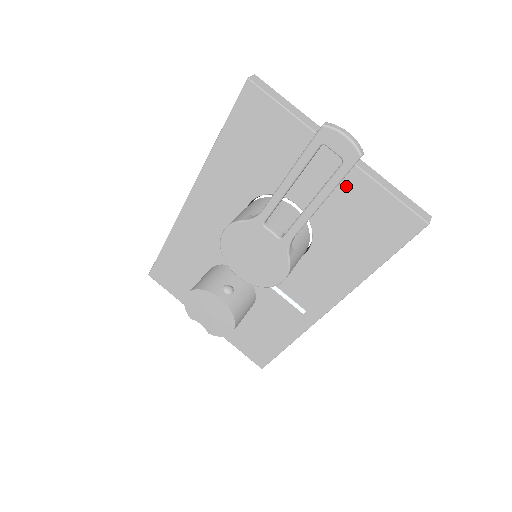
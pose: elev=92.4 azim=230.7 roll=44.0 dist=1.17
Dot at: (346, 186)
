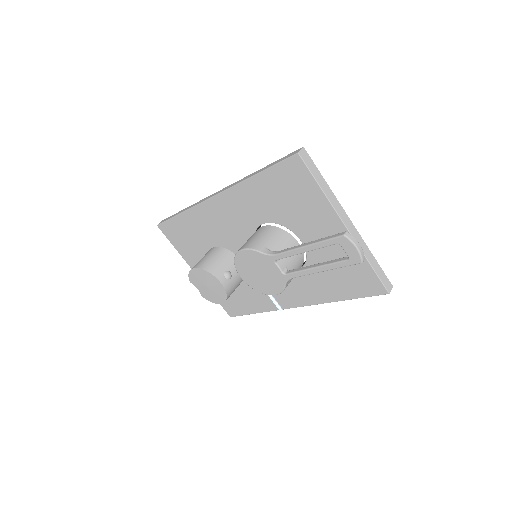
Dot at: occluded
